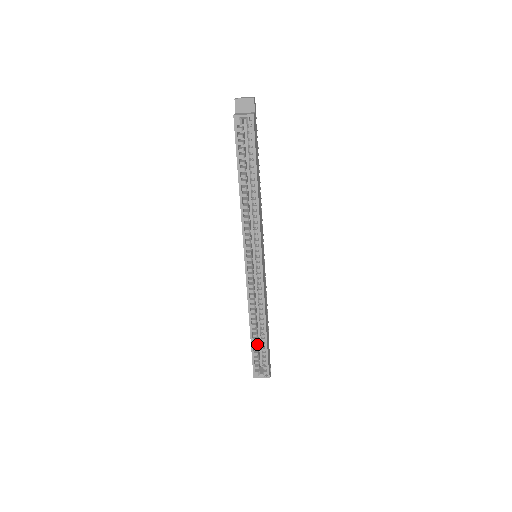
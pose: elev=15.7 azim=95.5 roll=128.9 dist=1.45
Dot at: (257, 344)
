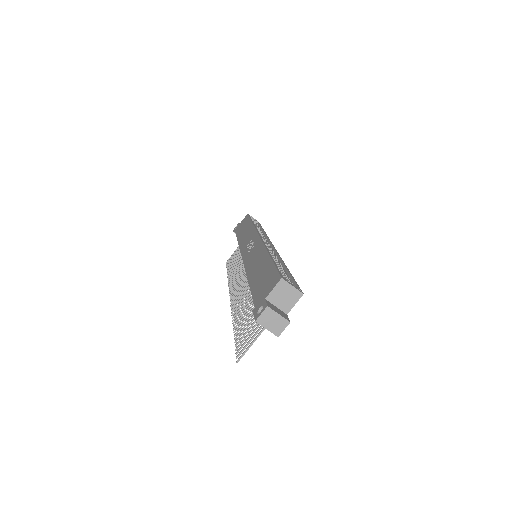
Dot at: occluded
